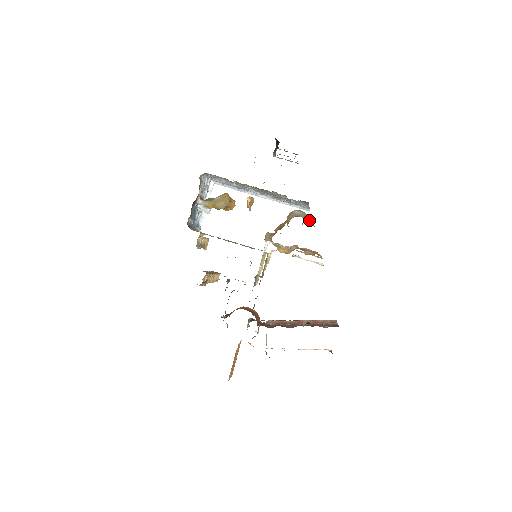
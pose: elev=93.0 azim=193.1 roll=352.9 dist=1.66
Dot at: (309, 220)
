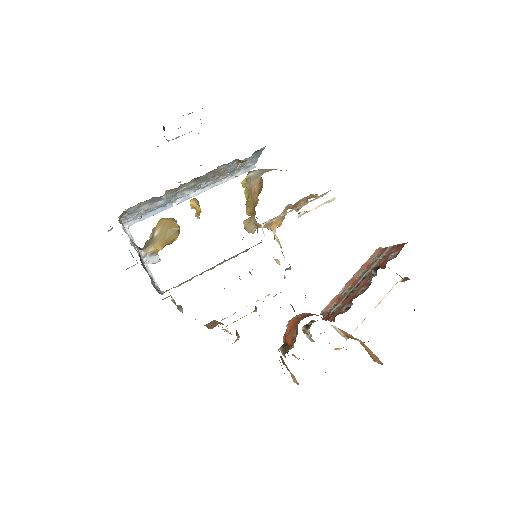
Dot at: occluded
